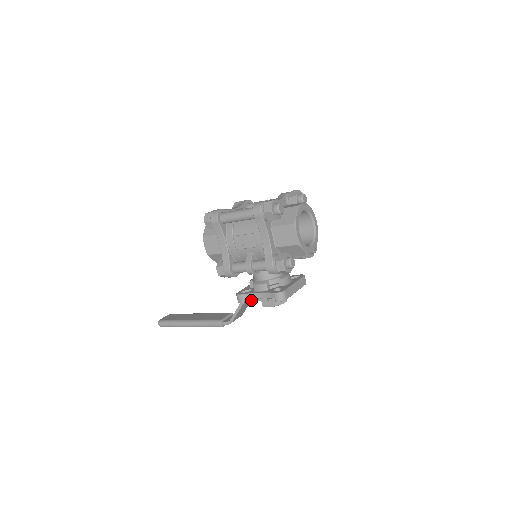
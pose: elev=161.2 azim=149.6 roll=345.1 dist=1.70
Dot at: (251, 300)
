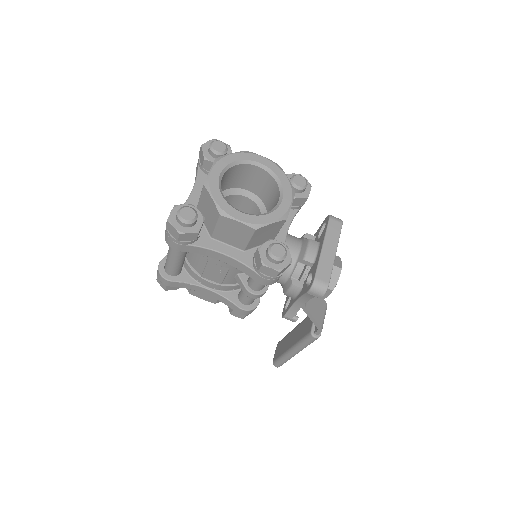
Dot at: occluded
